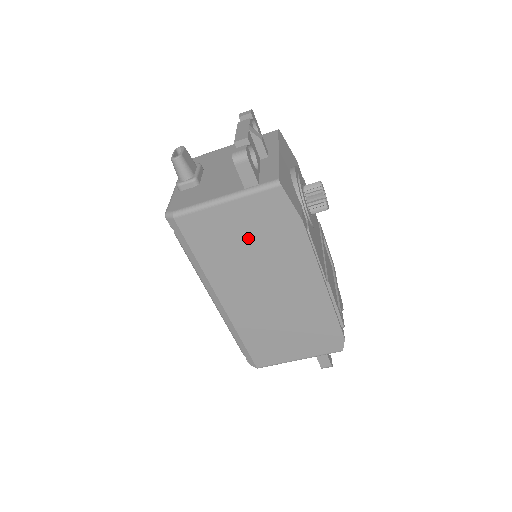
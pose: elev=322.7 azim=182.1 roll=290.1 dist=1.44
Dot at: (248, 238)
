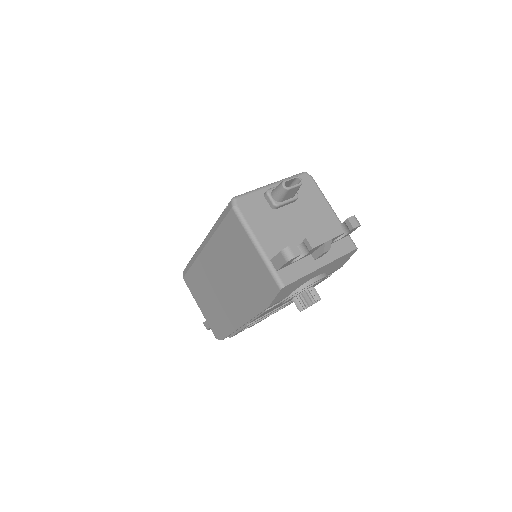
Dot at: (244, 267)
